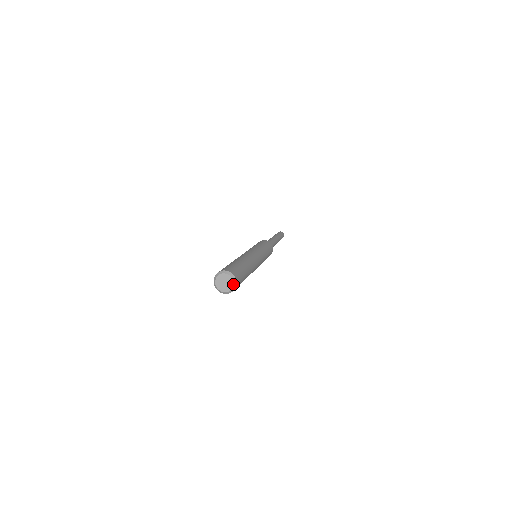
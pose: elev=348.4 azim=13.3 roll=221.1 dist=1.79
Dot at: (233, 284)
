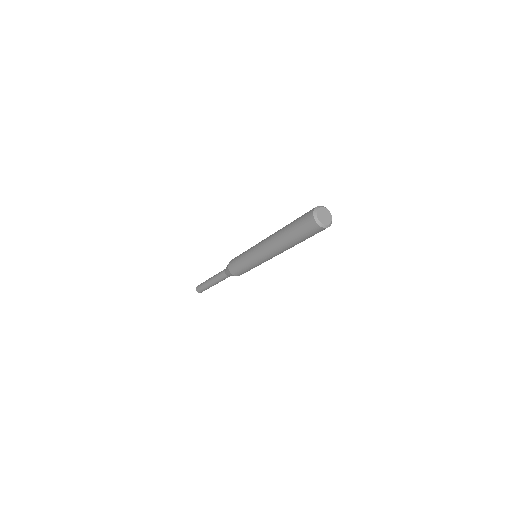
Dot at: (331, 219)
